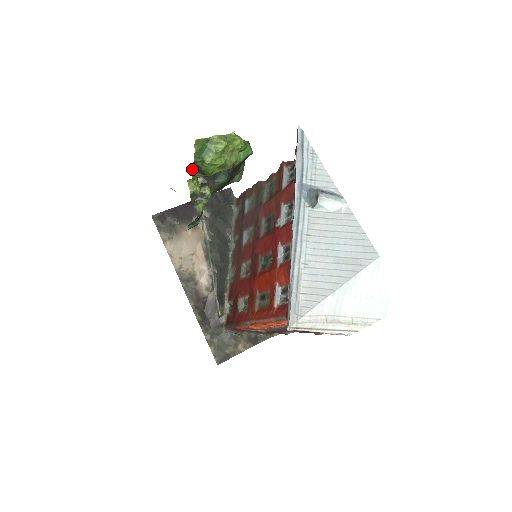
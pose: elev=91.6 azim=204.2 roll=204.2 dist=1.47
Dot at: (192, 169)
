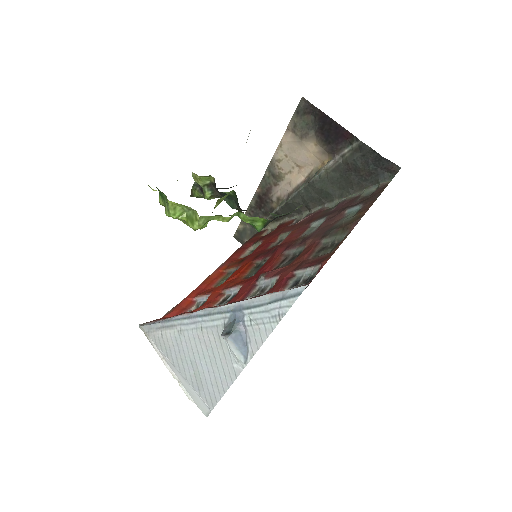
Dot at: occluded
